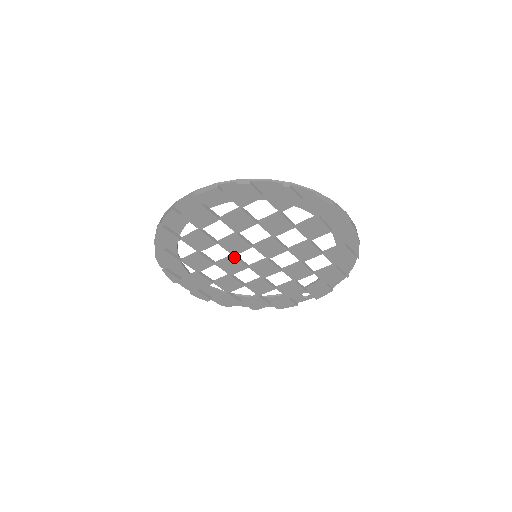
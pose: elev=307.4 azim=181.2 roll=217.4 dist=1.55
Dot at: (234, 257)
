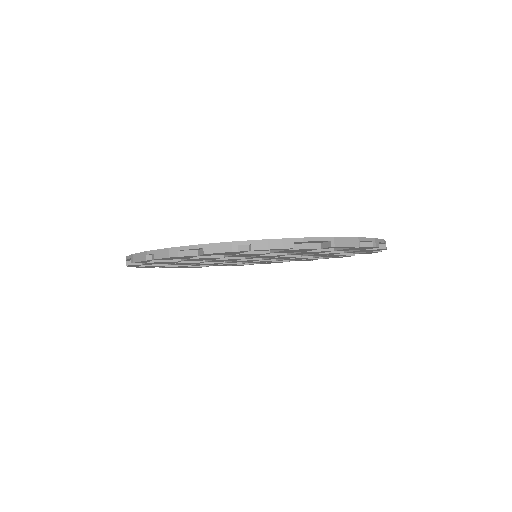
Dot at: occluded
